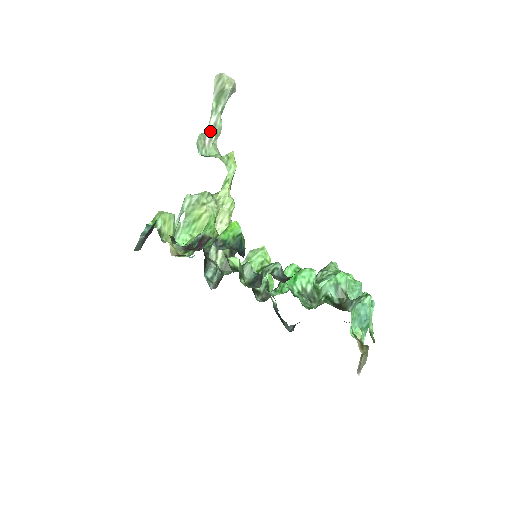
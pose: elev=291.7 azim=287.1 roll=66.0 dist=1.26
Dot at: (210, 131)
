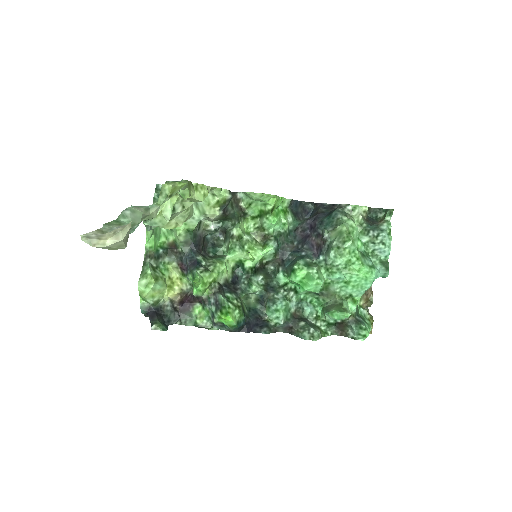
Dot at: occluded
